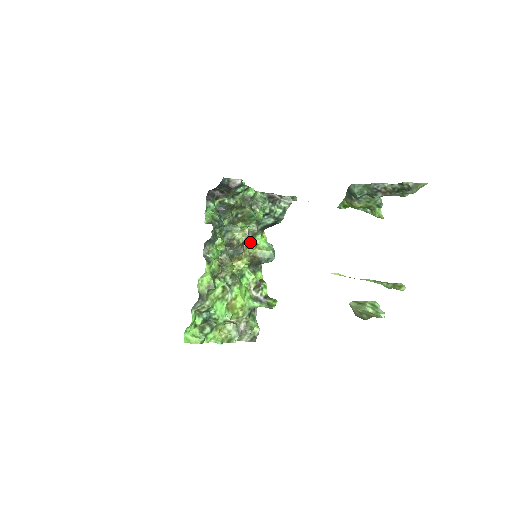
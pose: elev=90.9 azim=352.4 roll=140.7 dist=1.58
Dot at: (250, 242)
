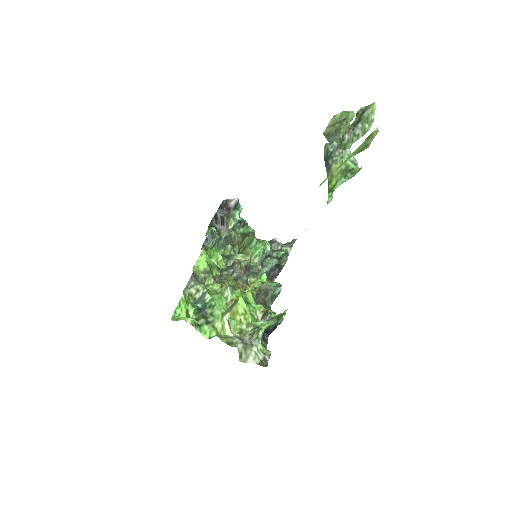
Dot at: (254, 278)
